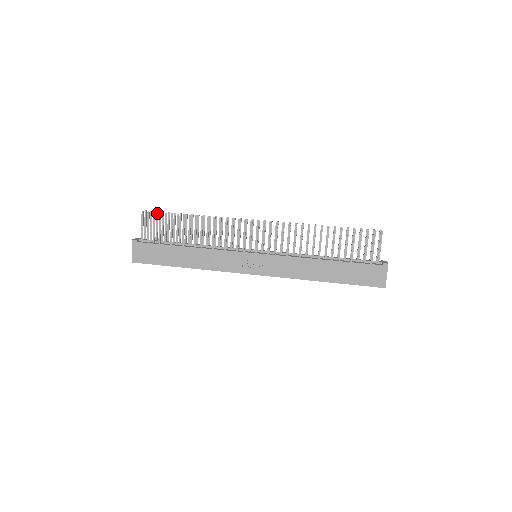
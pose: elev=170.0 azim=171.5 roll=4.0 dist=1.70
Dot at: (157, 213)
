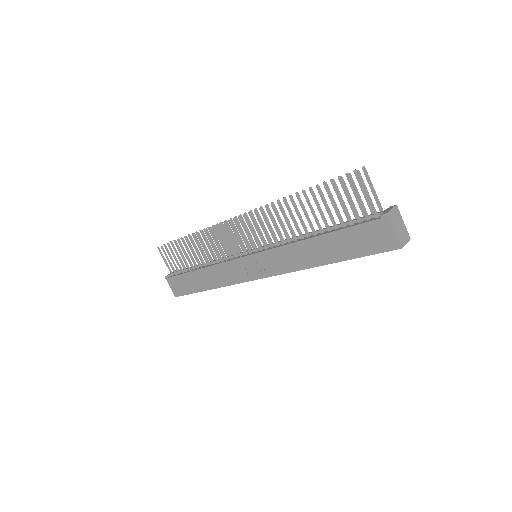
Dot at: occluded
